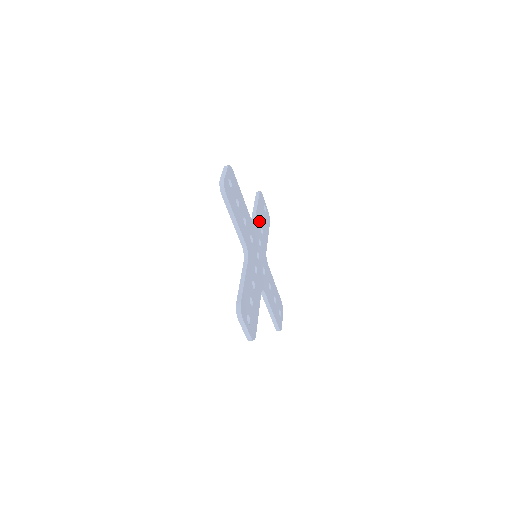
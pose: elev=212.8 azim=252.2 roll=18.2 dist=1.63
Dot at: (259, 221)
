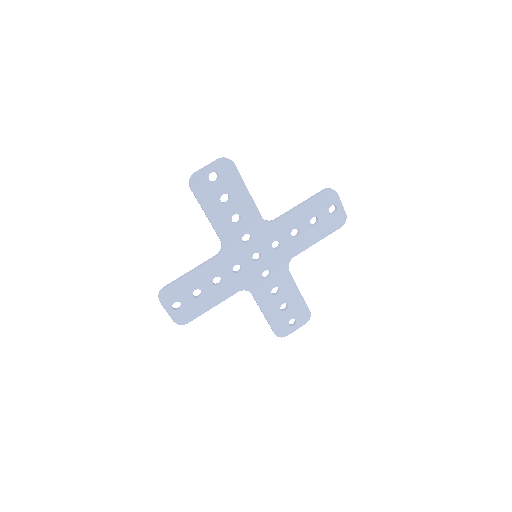
Dot at: (294, 222)
